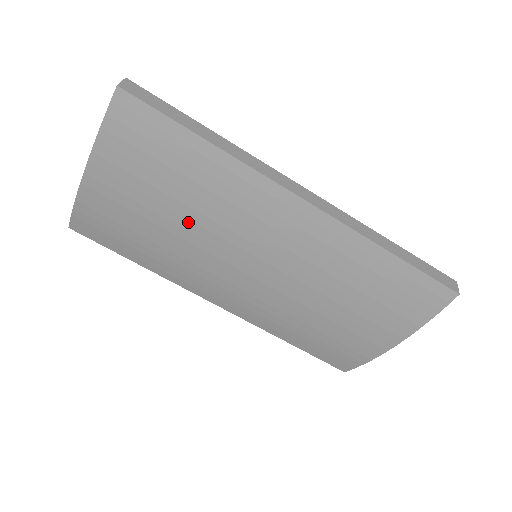
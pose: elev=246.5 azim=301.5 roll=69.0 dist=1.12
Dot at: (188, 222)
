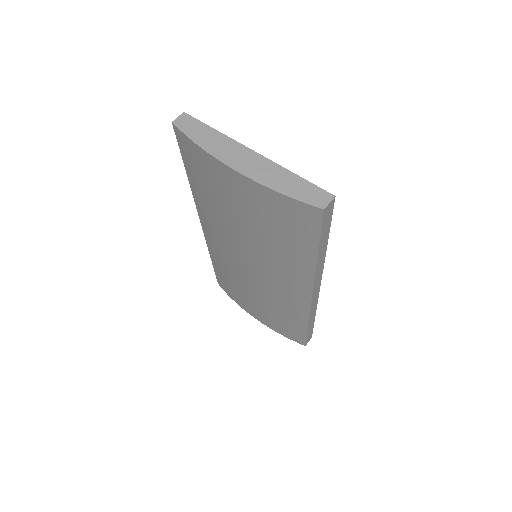
Dot at: (250, 236)
